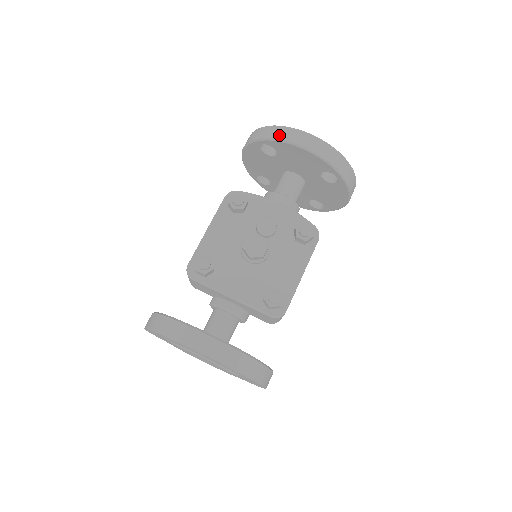
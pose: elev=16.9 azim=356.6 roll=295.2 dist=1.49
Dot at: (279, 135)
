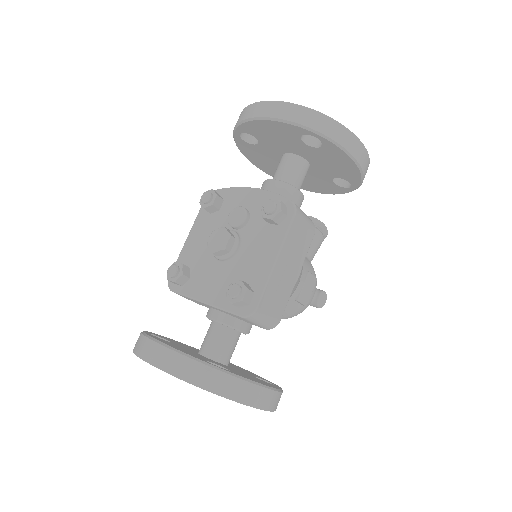
Dot at: (242, 117)
